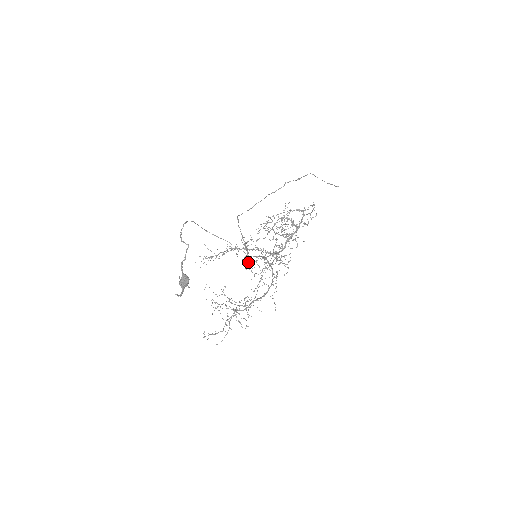
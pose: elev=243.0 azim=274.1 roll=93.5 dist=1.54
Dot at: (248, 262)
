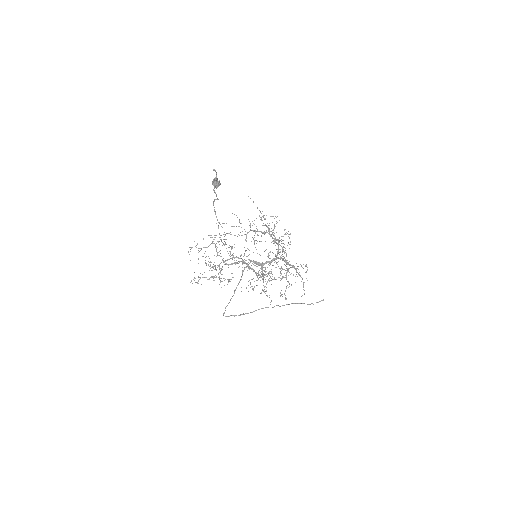
Dot at: (260, 219)
